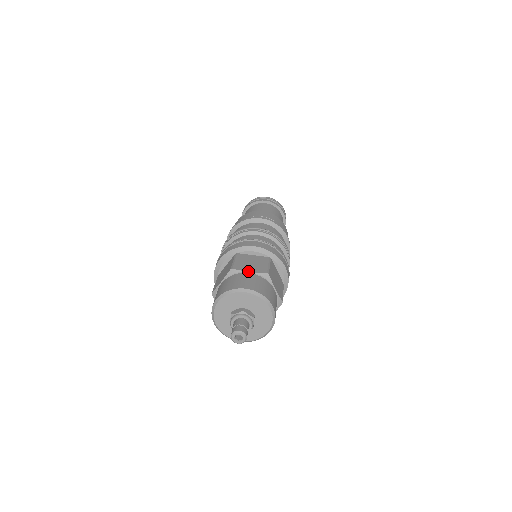
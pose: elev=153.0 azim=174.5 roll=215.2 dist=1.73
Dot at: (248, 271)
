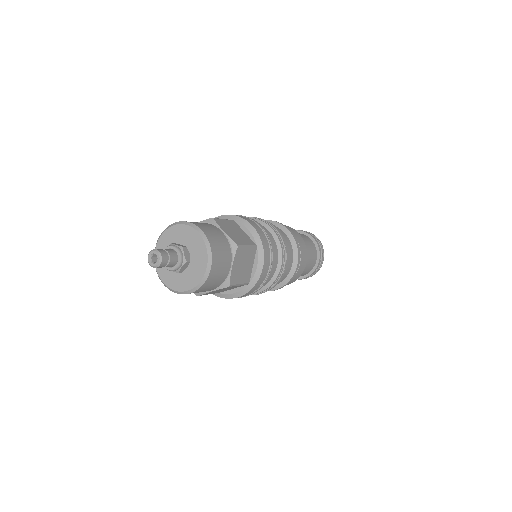
Dot at: (223, 230)
